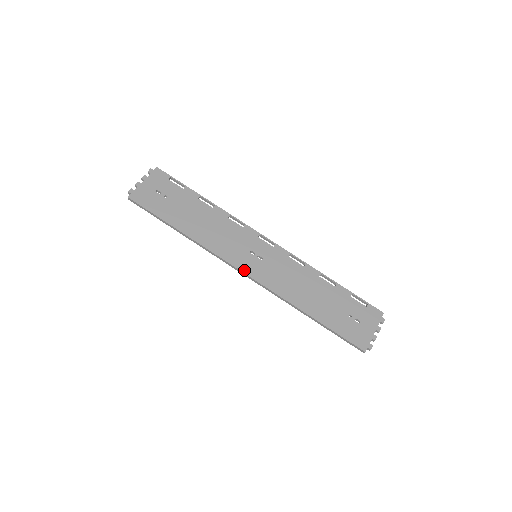
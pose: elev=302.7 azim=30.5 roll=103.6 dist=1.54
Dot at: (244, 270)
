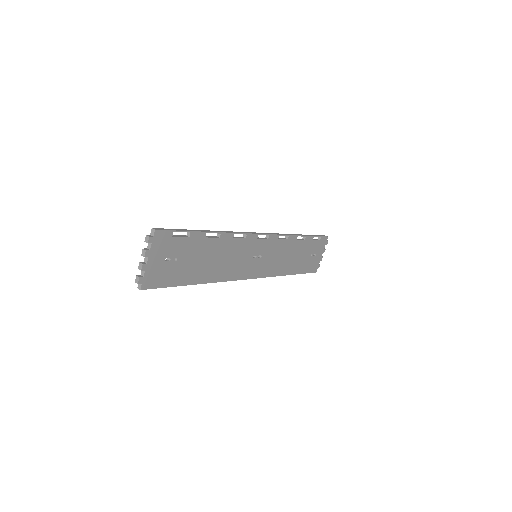
Dot at: (251, 277)
